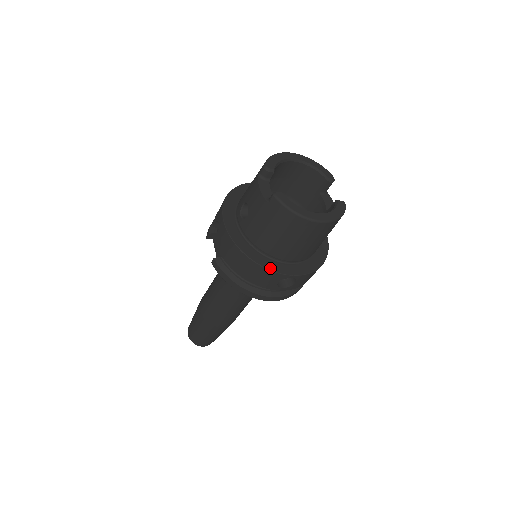
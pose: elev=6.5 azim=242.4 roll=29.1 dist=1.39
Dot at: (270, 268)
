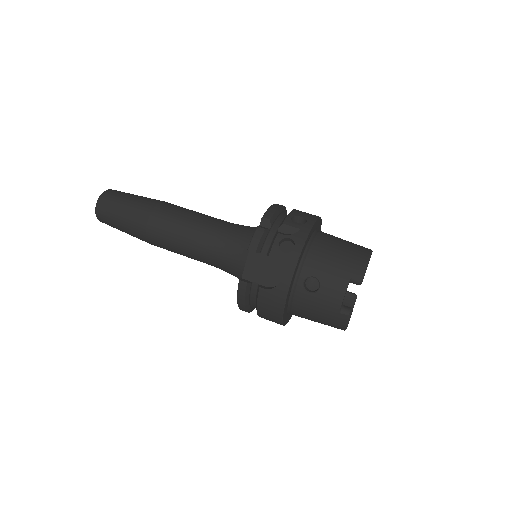
Dot at: (284, 323)
